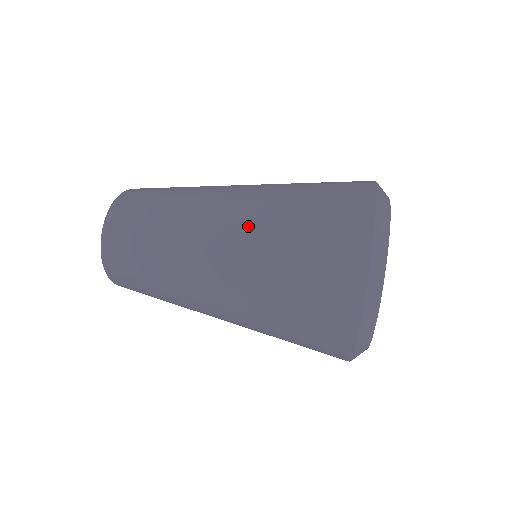
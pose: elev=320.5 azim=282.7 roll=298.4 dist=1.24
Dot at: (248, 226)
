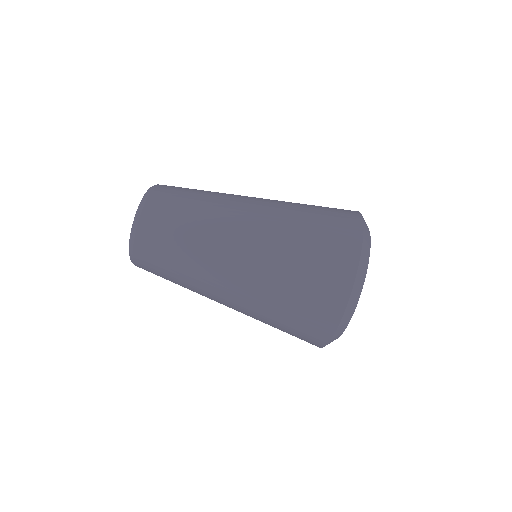
Dot at: occluded
